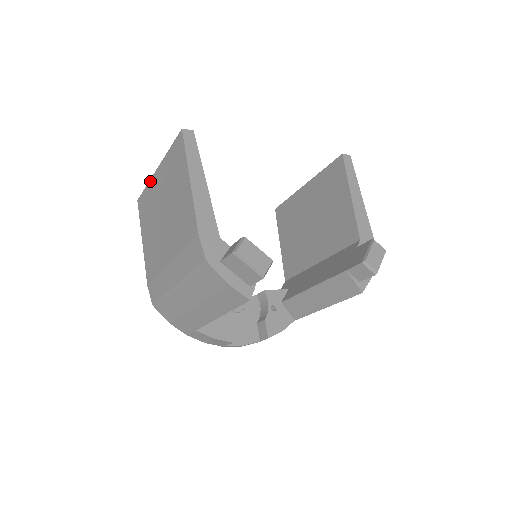
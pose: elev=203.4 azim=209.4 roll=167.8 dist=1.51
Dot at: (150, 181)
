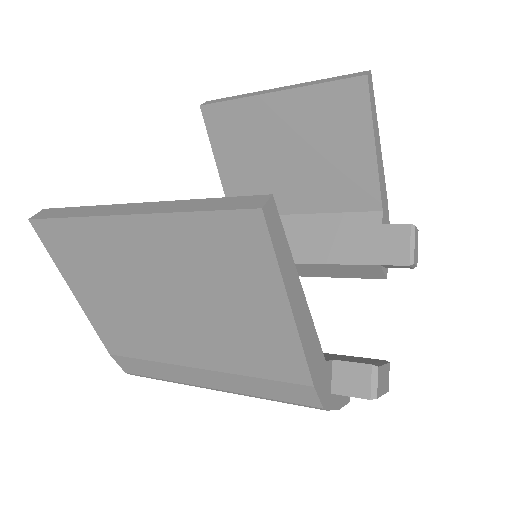
Dot at: (93, 220)
